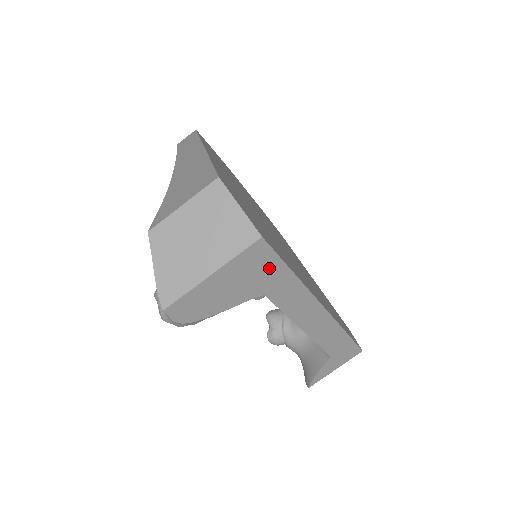
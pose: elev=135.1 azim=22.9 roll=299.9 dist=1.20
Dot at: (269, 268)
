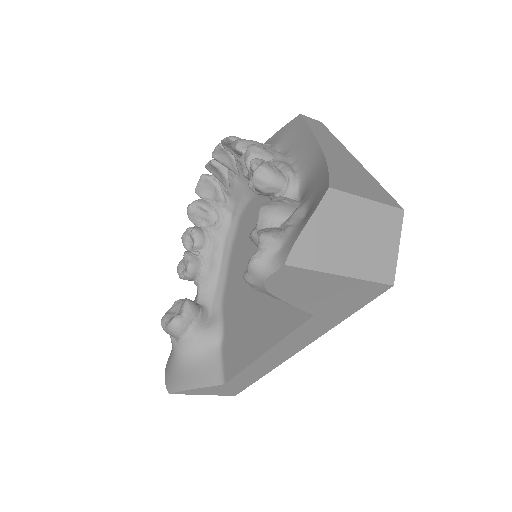
Dot at: (351, 305)
